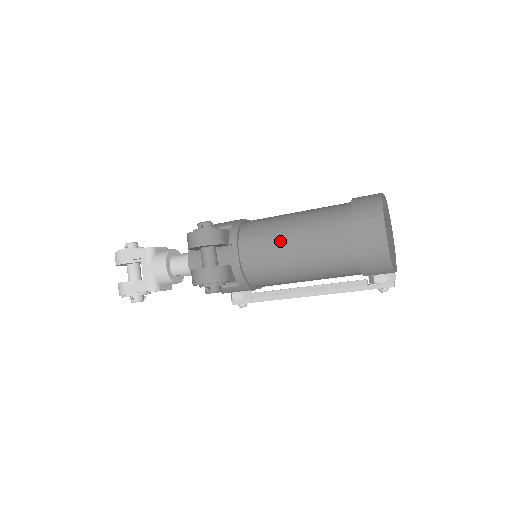
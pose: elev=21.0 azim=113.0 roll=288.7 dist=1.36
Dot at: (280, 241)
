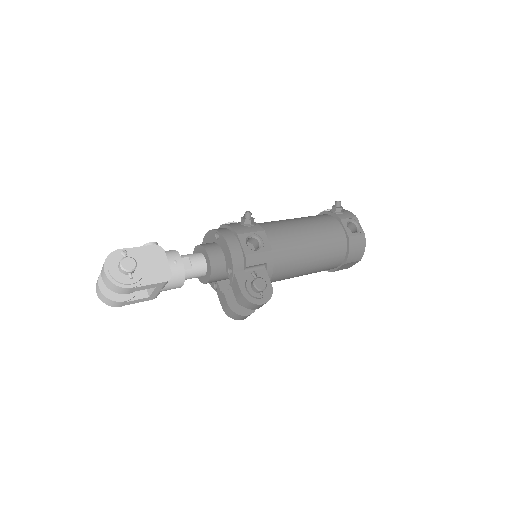
Dot at: (298, 274)
